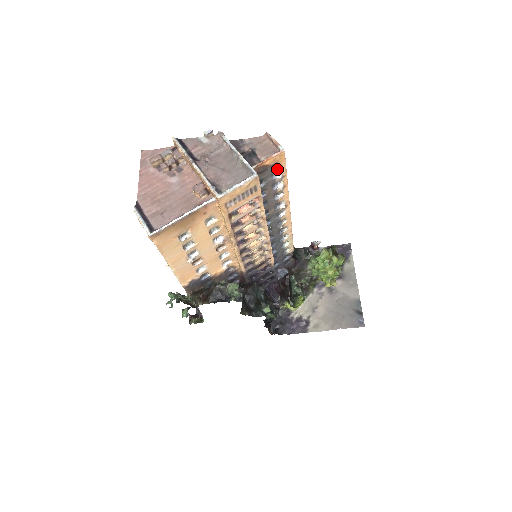
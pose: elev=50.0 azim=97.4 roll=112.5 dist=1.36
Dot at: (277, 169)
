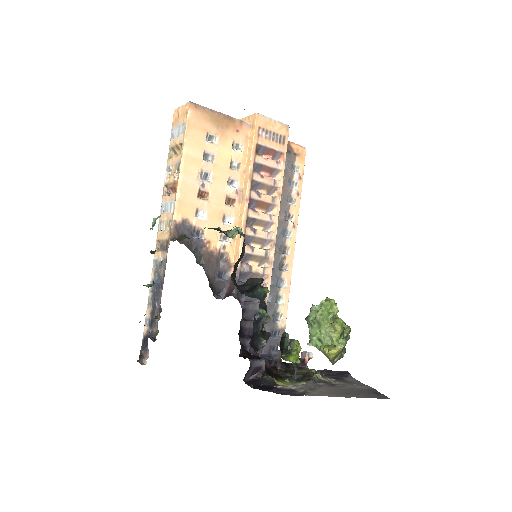
Dot at: (297, 165)
